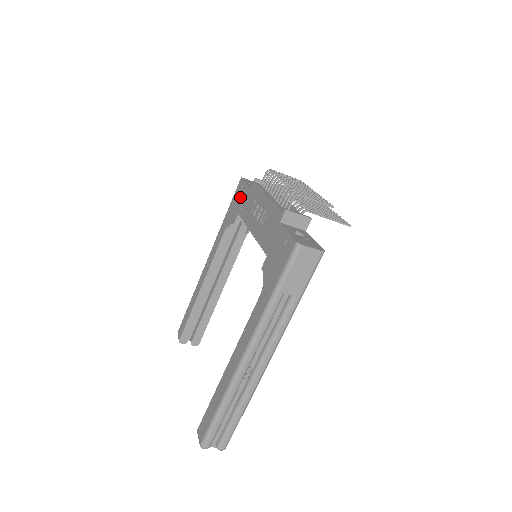
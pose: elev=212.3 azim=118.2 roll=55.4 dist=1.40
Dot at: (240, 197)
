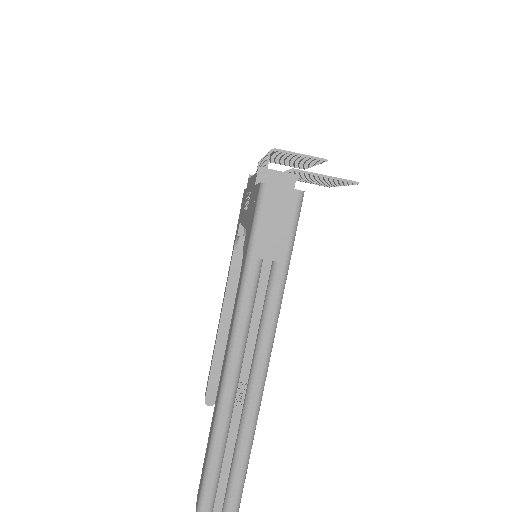
Dot at: occluded
